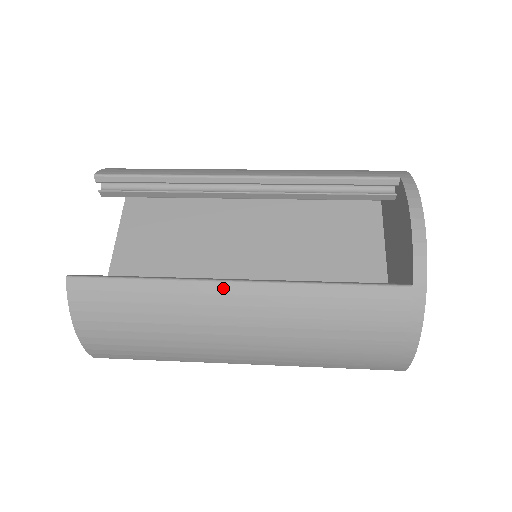
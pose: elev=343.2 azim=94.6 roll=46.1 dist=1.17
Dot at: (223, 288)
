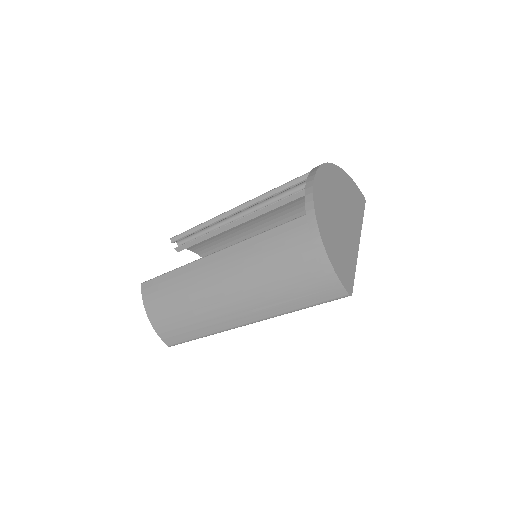
Dot at: (207, 260)
